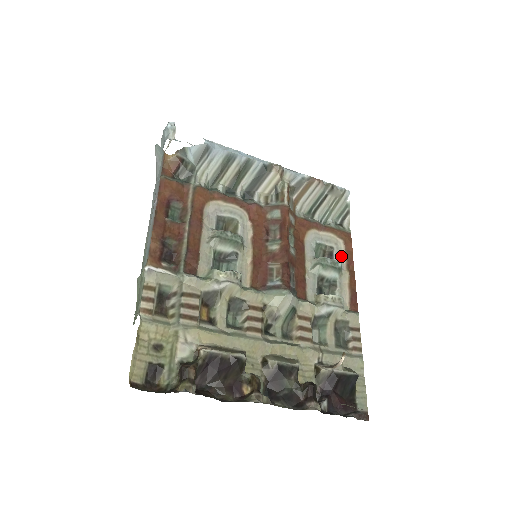
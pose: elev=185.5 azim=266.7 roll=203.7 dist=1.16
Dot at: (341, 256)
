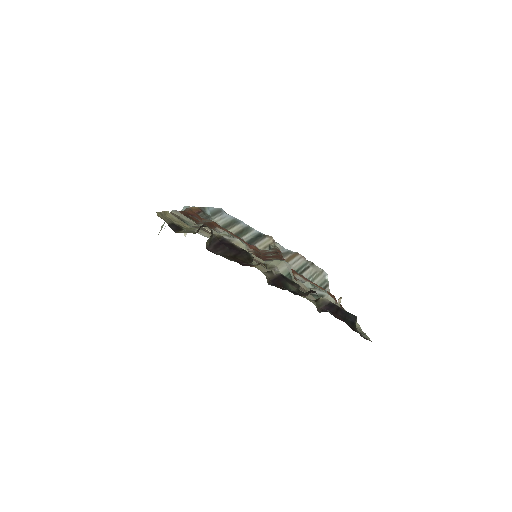
Dot at: occluded
